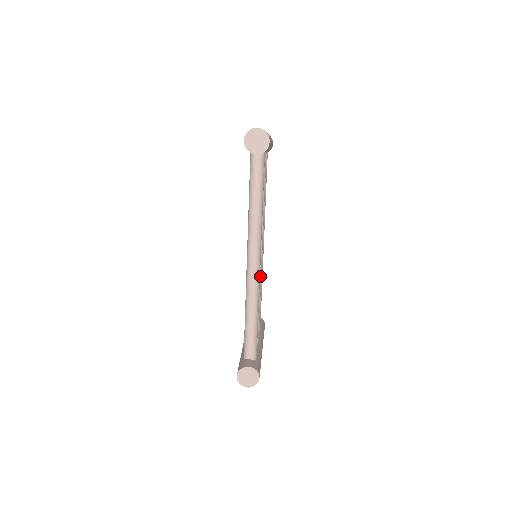
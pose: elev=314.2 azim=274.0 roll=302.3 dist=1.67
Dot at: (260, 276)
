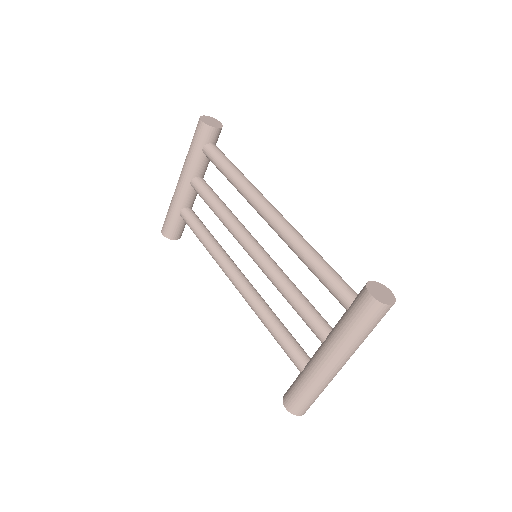
Dot at: occluded
